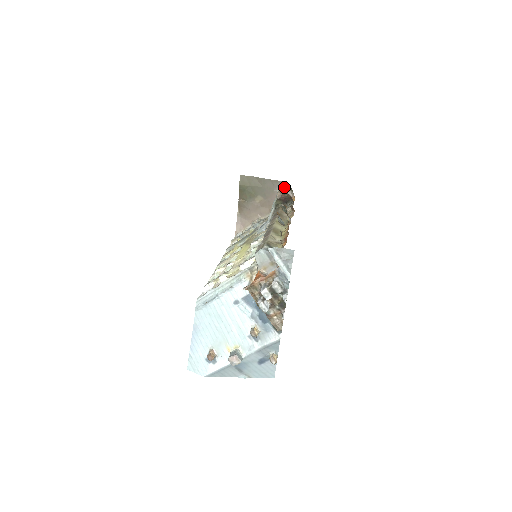
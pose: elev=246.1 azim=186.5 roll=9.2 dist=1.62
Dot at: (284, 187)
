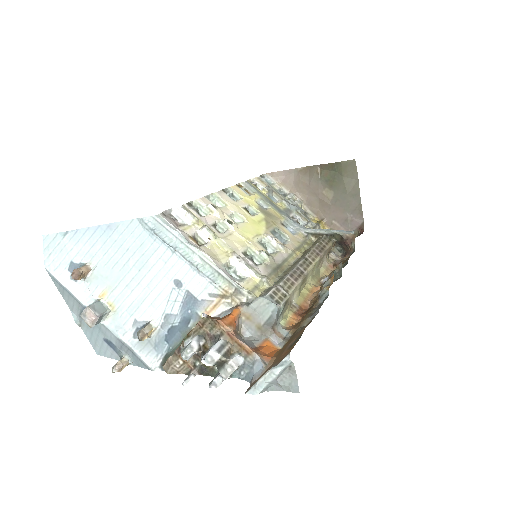
Dot at: (356, 224)
